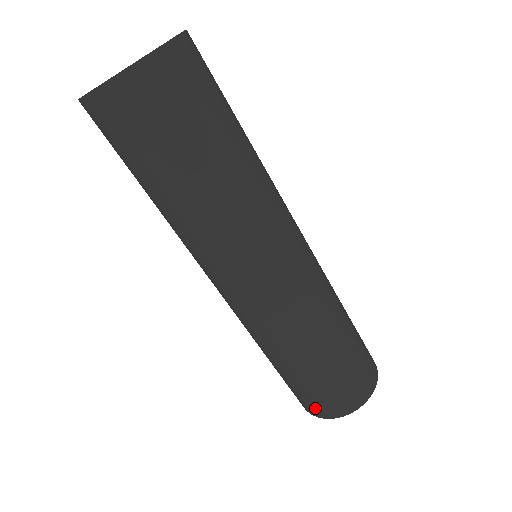
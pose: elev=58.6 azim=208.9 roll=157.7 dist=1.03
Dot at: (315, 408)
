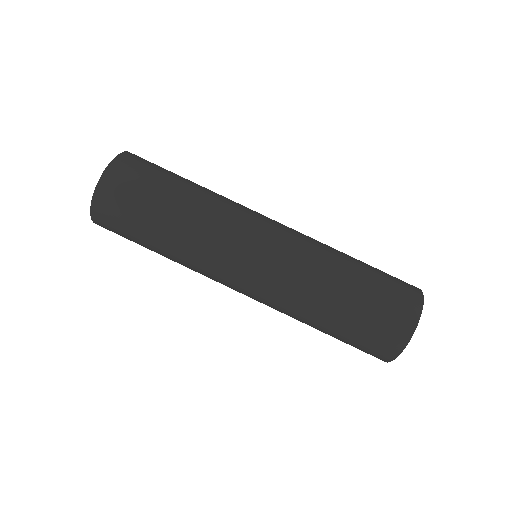
Dot at: (389, 342)
